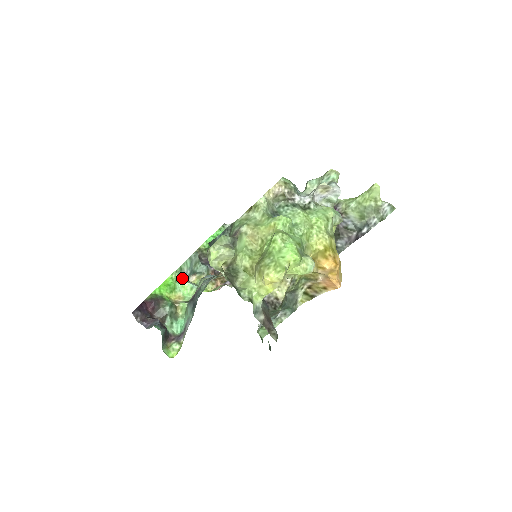
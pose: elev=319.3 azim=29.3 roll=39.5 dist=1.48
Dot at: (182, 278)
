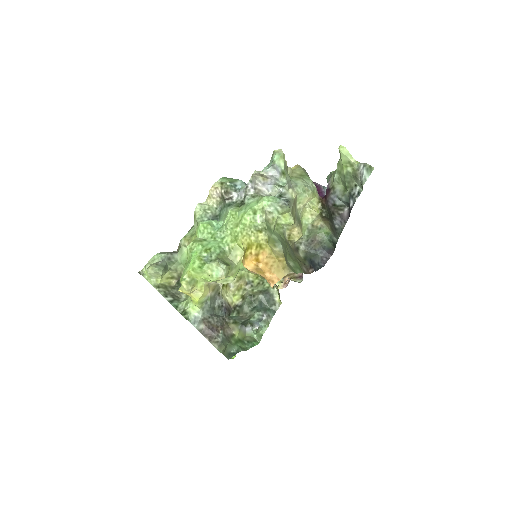
Dot at: occluded
